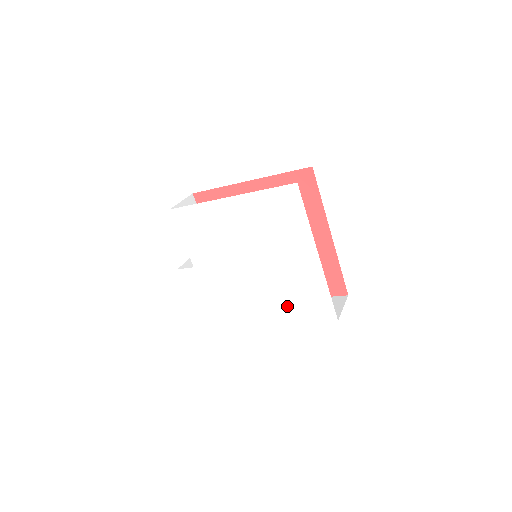
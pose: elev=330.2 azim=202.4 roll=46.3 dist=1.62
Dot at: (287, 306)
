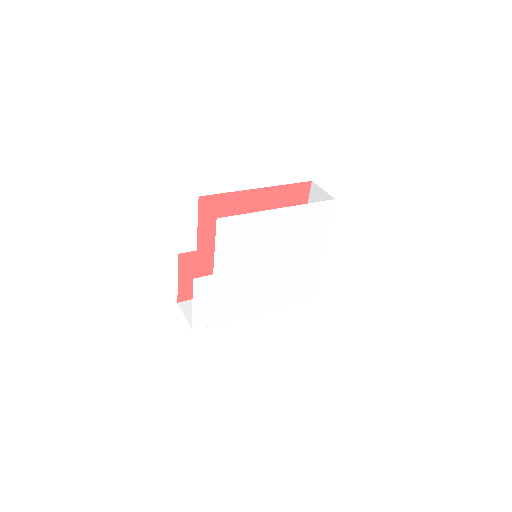
Dot at: (282, 295)
